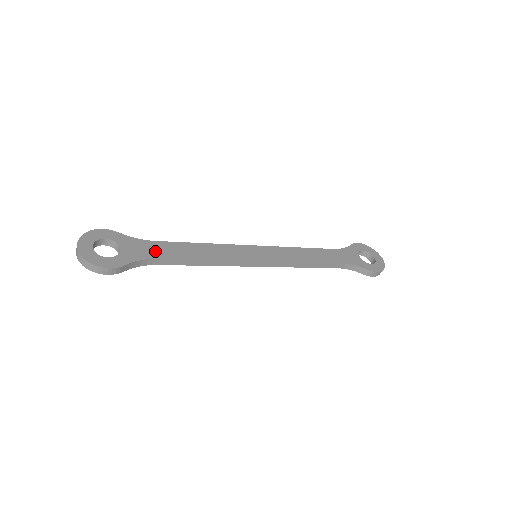
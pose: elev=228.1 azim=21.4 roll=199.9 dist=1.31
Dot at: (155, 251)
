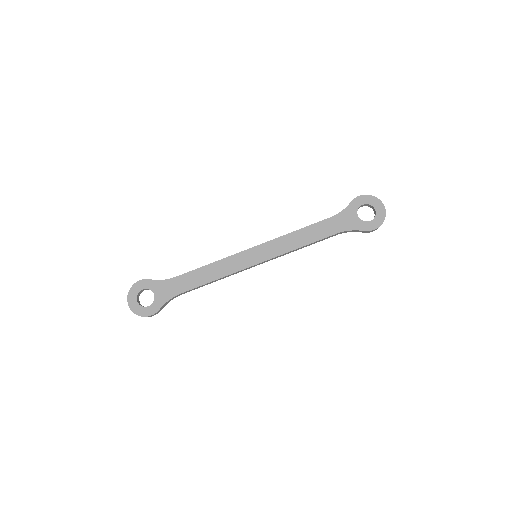
Dot at: (177, 287)
